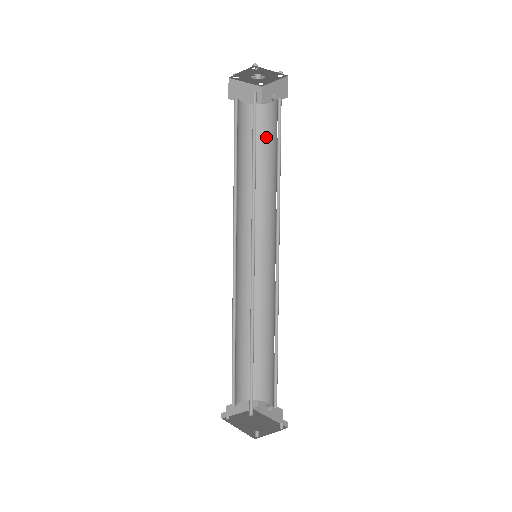
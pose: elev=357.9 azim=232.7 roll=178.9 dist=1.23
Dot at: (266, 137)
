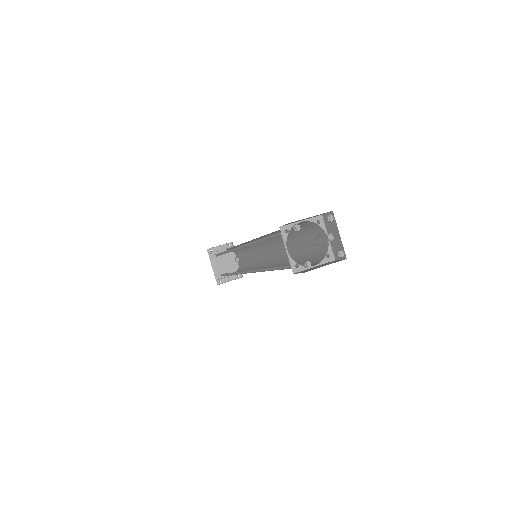
Dot at: (307, 234)
